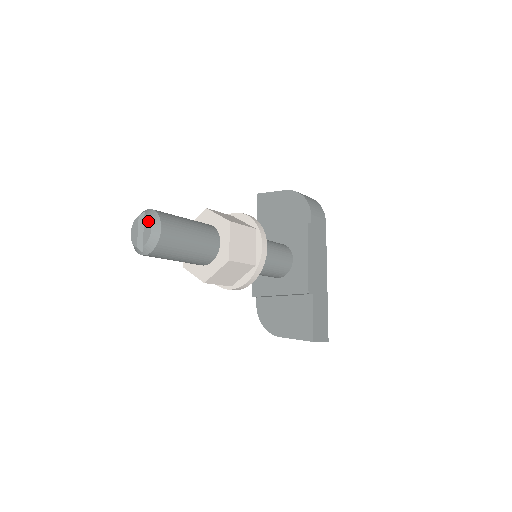
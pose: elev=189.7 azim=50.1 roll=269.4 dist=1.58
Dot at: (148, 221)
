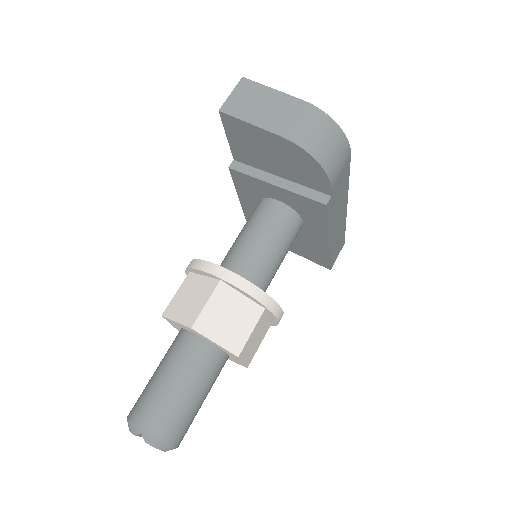
Dot at: (156, 448)
